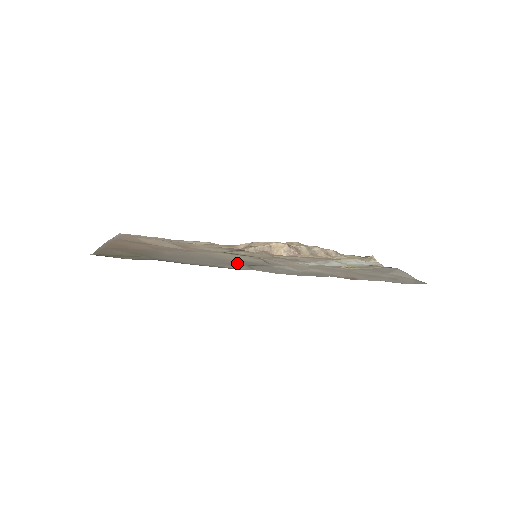
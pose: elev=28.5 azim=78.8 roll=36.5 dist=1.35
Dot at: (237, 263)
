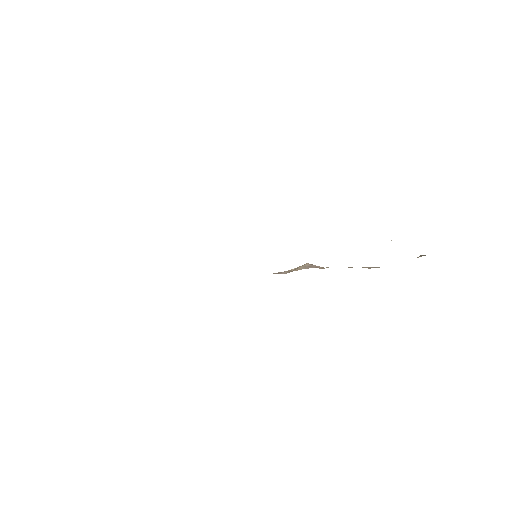
Dot at: occluded
